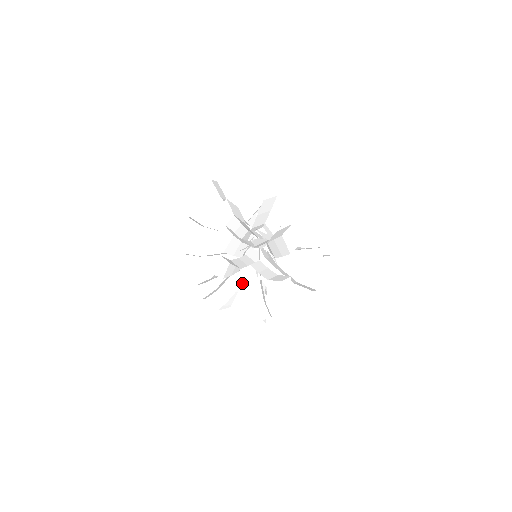
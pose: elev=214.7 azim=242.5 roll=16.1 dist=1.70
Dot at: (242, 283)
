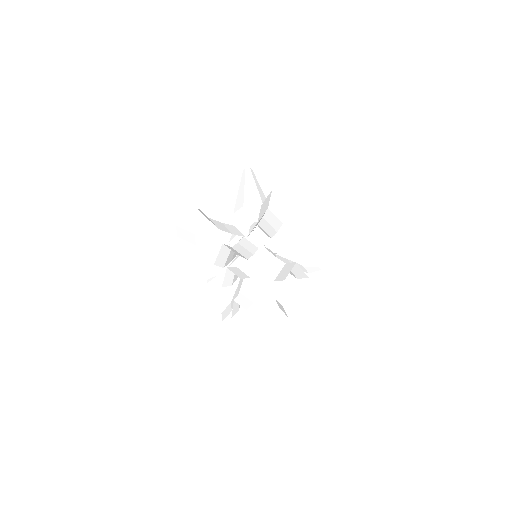
Dot at: occluded
